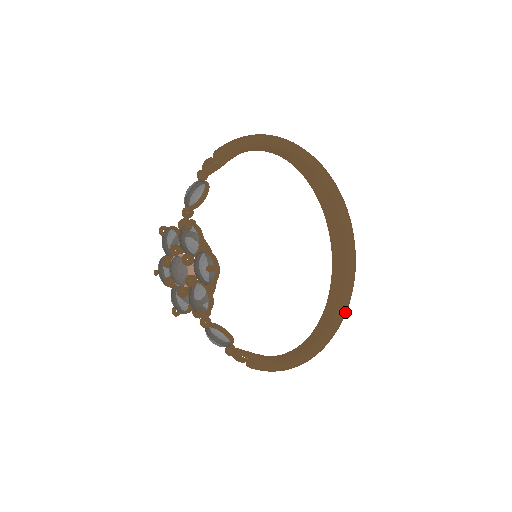
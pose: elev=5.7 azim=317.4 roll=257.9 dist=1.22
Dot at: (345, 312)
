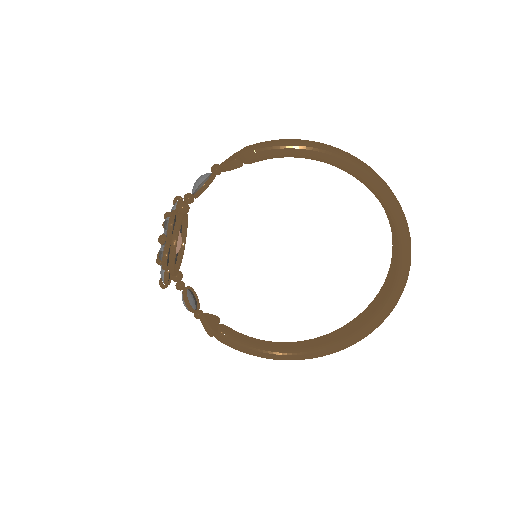
Dot at: (346, 346)
